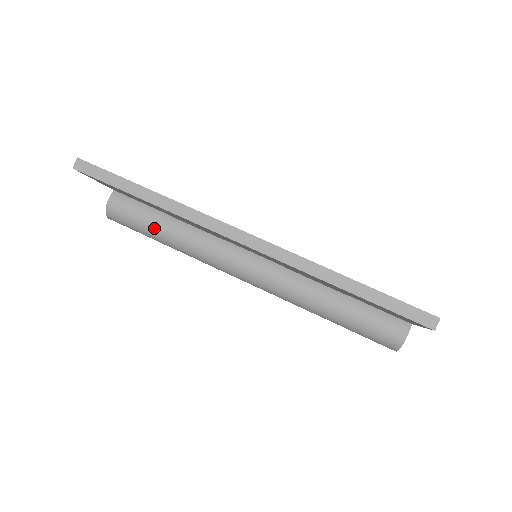
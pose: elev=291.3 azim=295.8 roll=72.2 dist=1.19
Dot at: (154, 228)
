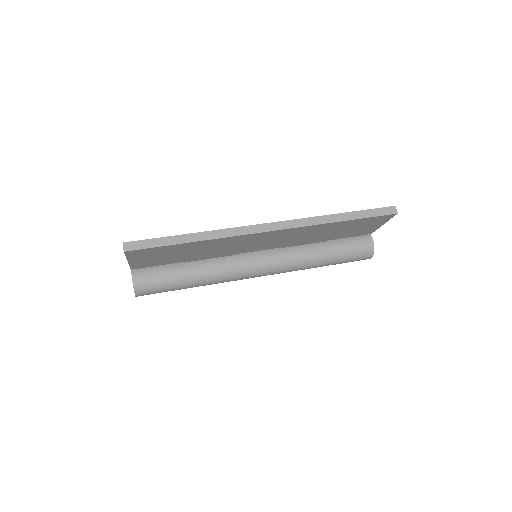
Dot at: (180, 277)
